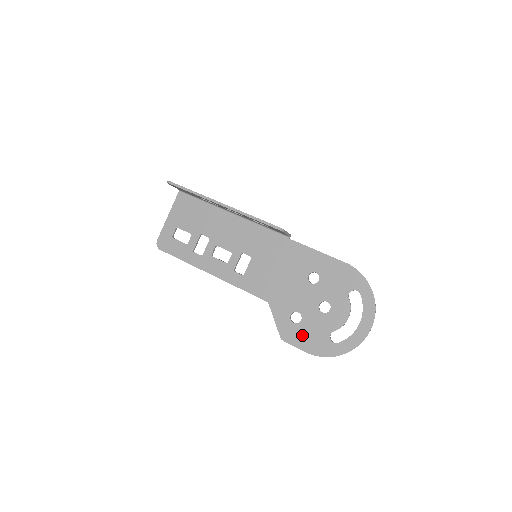
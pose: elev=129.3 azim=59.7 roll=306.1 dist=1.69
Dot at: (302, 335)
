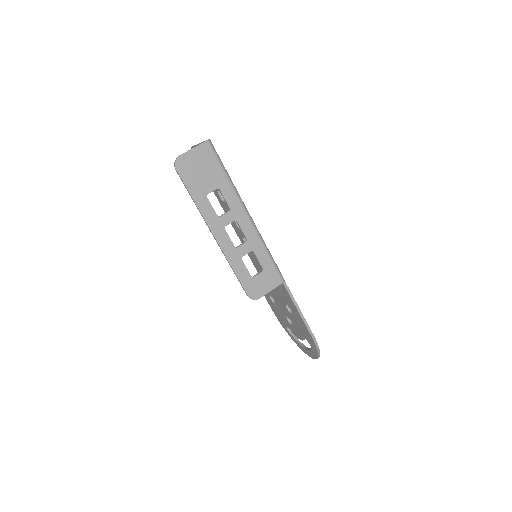
Dot at: (273, 306)
